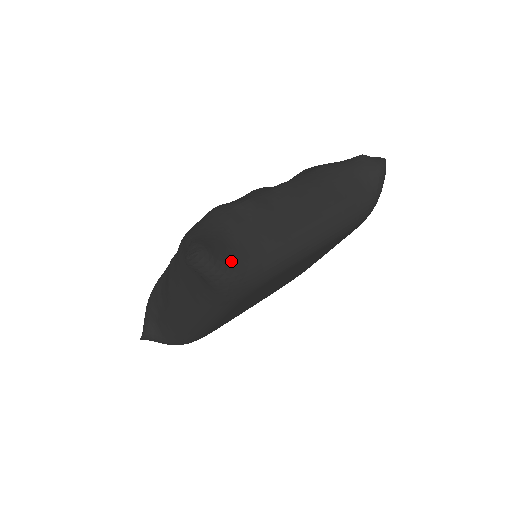
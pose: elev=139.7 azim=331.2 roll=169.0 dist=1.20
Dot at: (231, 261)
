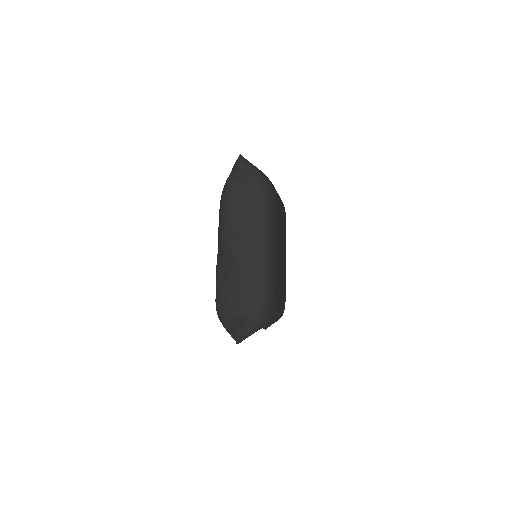
Dot at: occluded
